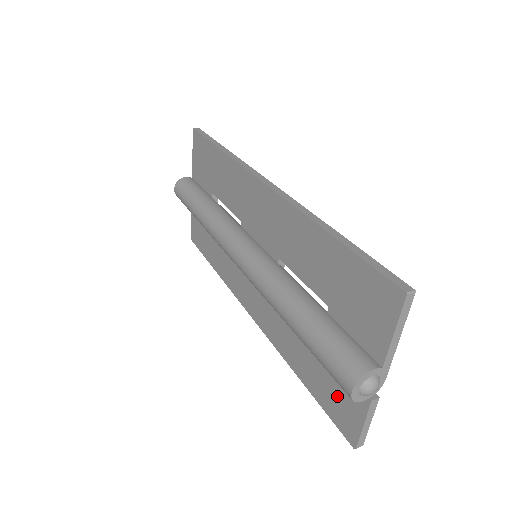
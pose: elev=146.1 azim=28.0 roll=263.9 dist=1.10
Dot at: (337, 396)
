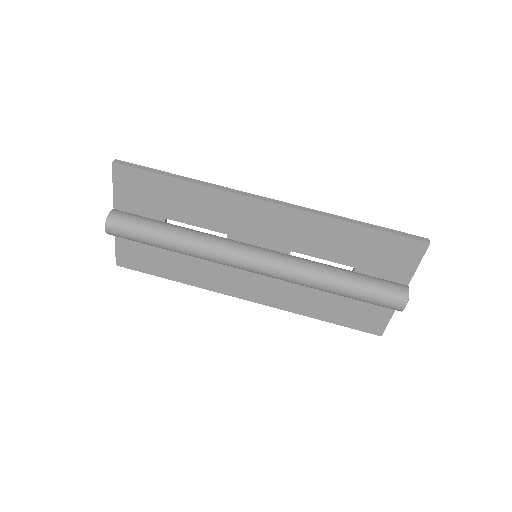
Dot at: (364, 315)
